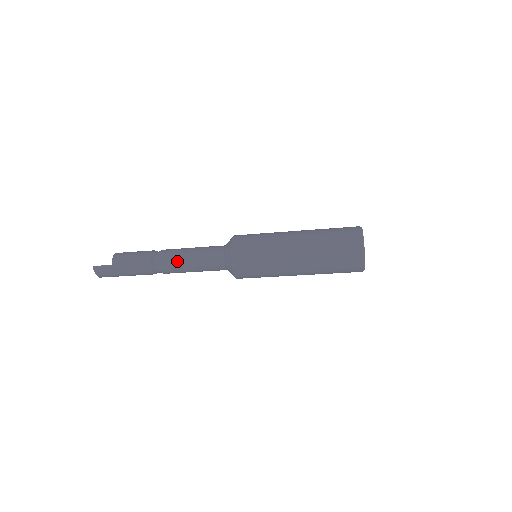
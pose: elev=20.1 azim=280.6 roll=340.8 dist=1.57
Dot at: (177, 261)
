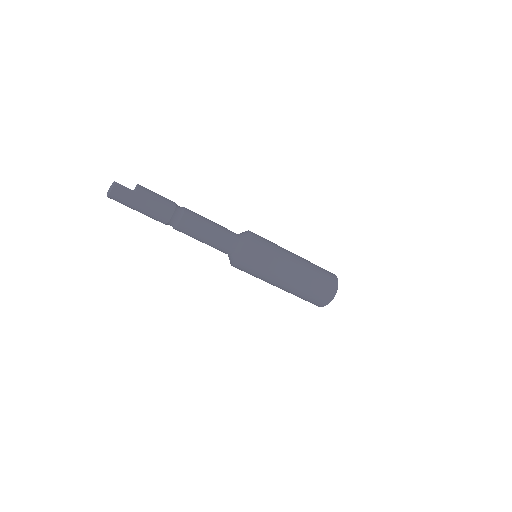
Dot at: (199, 223)
